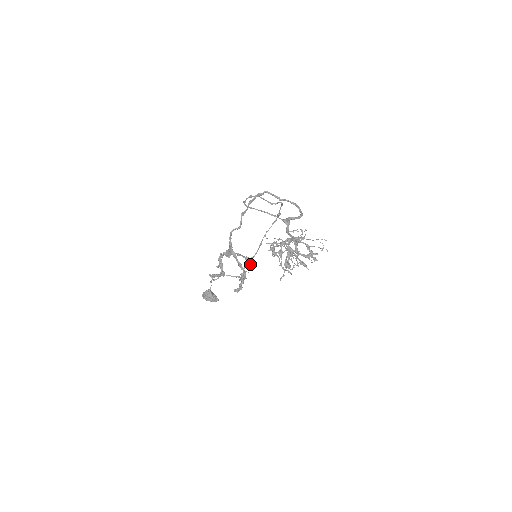
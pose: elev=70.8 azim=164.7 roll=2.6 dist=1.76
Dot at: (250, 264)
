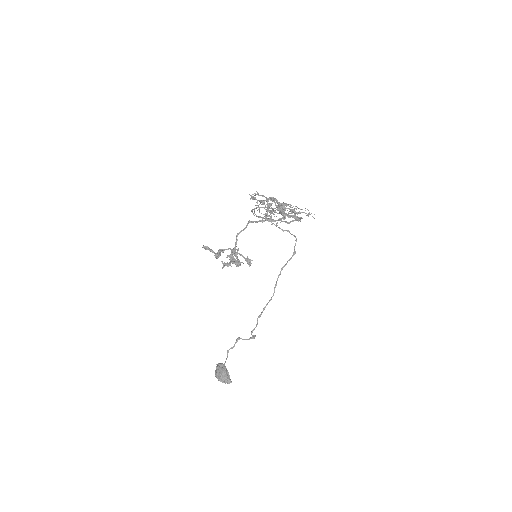
Dot at: (249, 264)
